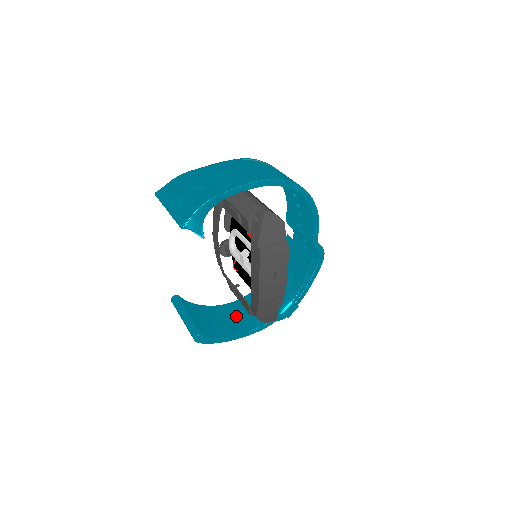
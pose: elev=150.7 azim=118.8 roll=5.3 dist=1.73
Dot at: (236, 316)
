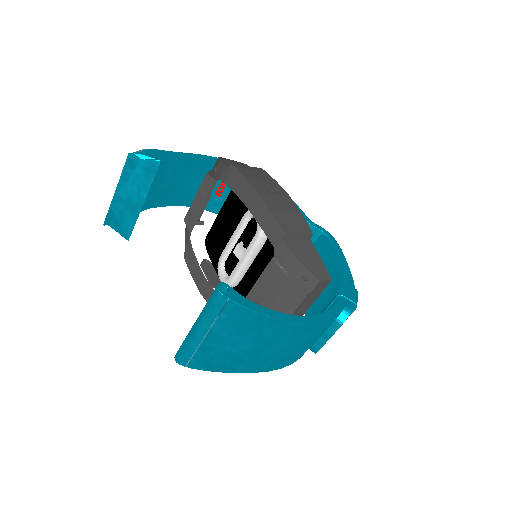
Dot at: occluded
